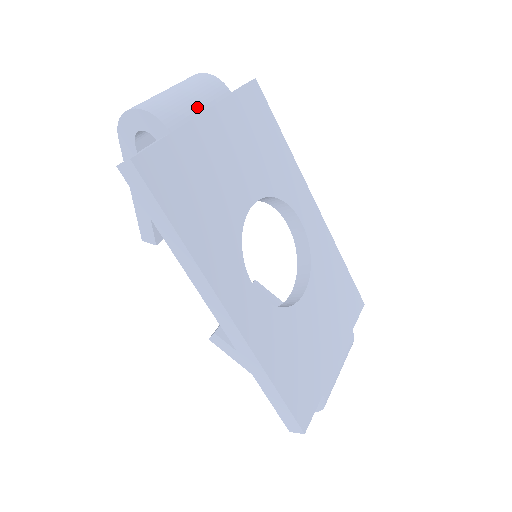
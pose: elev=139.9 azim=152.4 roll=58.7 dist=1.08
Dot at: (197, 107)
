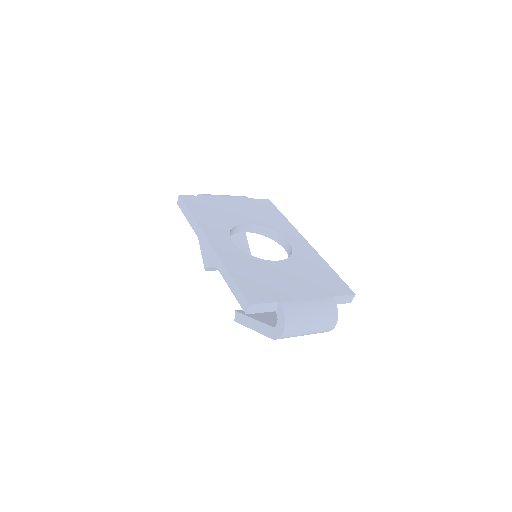
Dot at: (224, 196)
